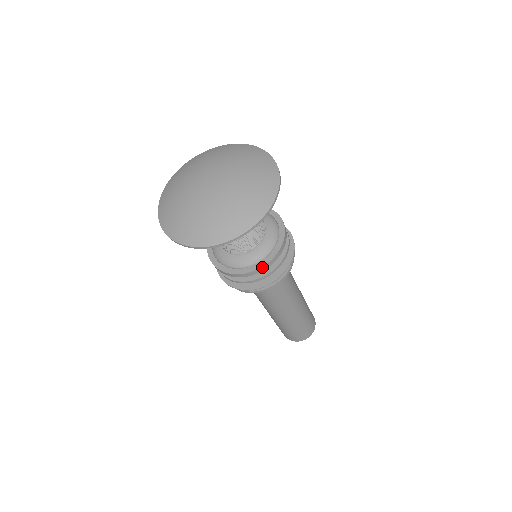
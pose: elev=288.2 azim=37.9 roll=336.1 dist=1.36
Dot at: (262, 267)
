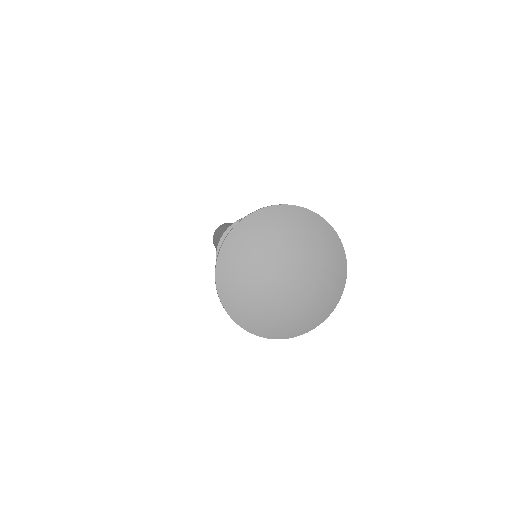
Dot at: occluded
